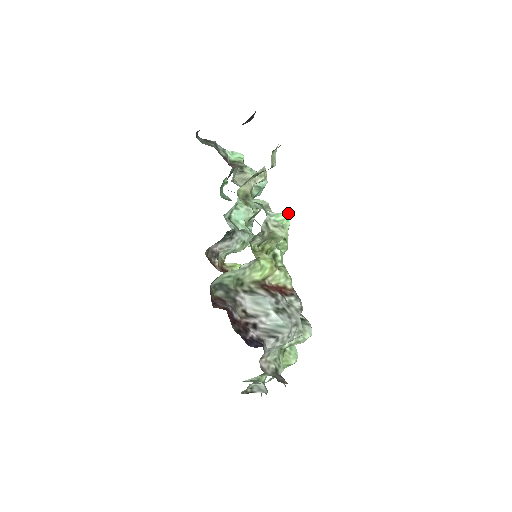
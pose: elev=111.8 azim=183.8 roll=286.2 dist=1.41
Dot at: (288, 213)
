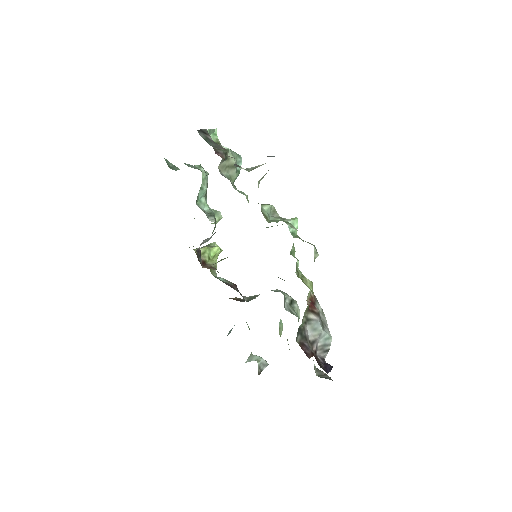
Dot at: (297, 218)
